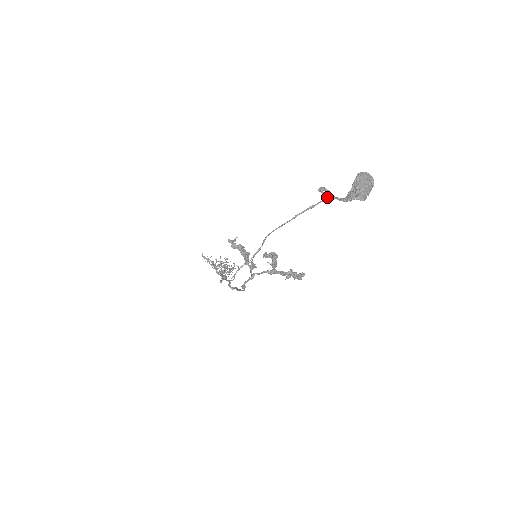
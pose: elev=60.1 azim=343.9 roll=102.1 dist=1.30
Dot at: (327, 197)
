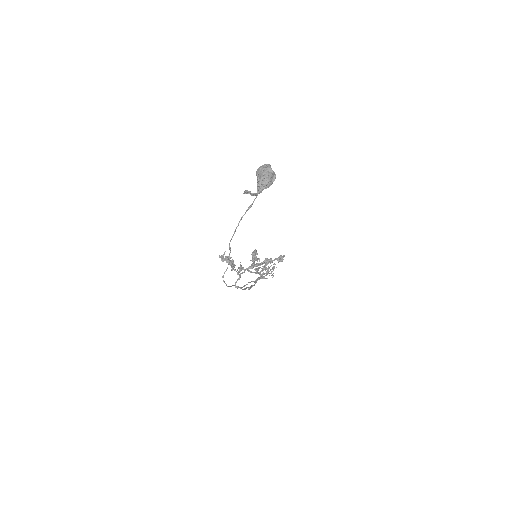
Dot at: occluded
